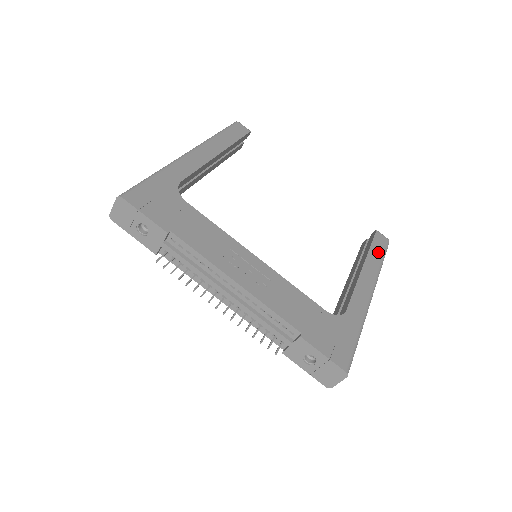
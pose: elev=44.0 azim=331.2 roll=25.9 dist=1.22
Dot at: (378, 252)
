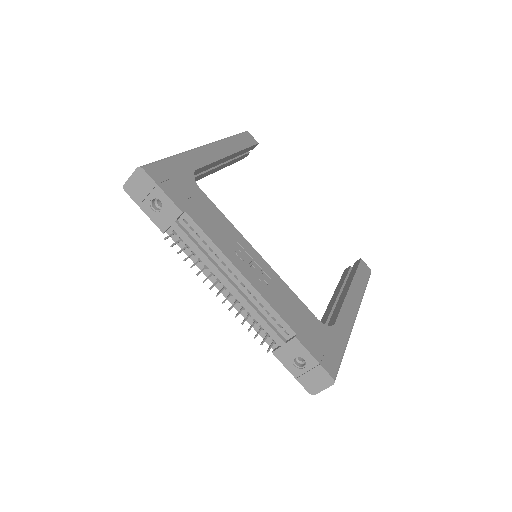
Dot at: (362, 278)
